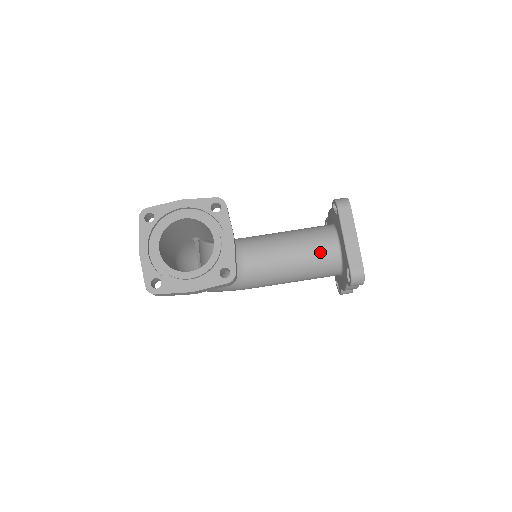
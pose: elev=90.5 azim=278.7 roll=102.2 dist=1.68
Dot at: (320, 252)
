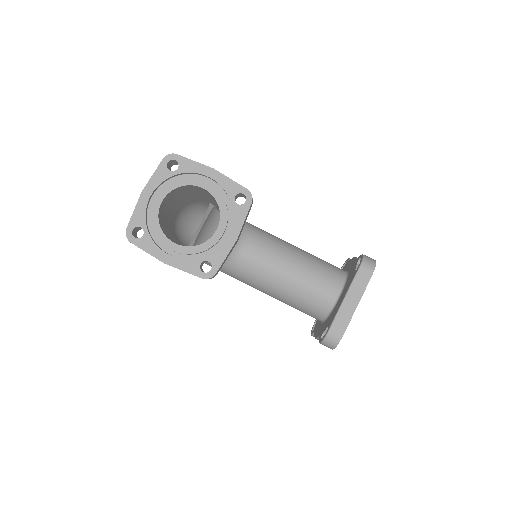
Dot at: (316, 293)
